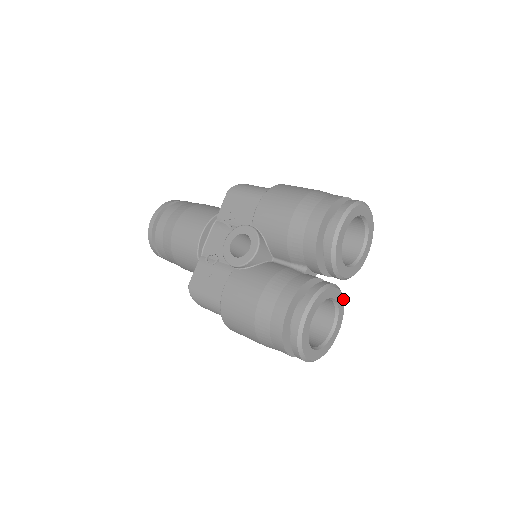
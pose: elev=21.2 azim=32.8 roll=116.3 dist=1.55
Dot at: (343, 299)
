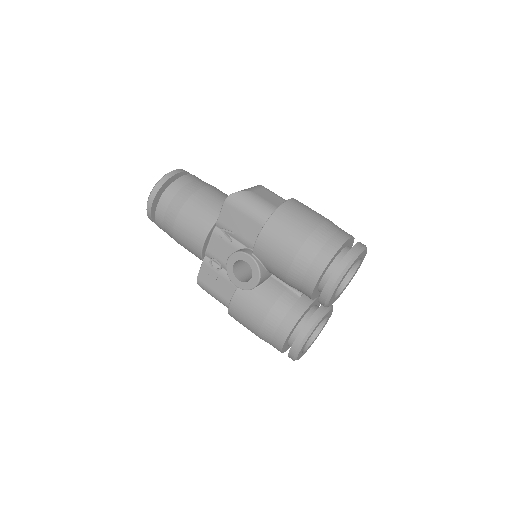
Dot at: occluded
